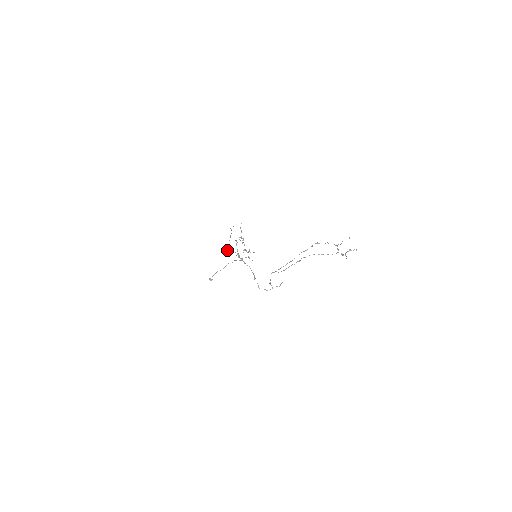
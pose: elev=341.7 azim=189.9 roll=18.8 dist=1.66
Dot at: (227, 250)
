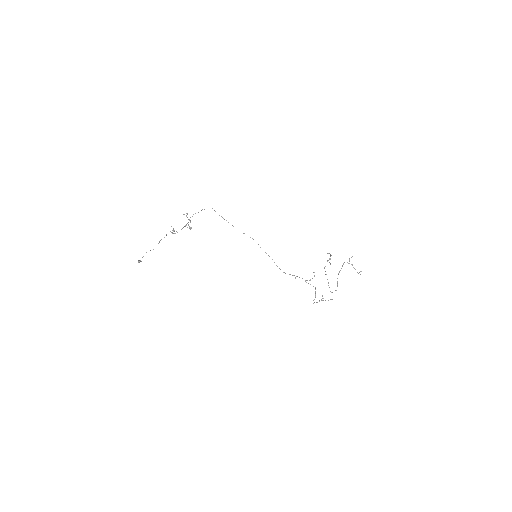
Dot at: occluded
